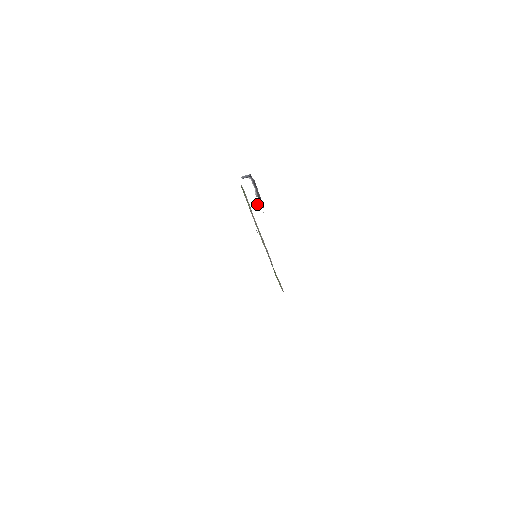
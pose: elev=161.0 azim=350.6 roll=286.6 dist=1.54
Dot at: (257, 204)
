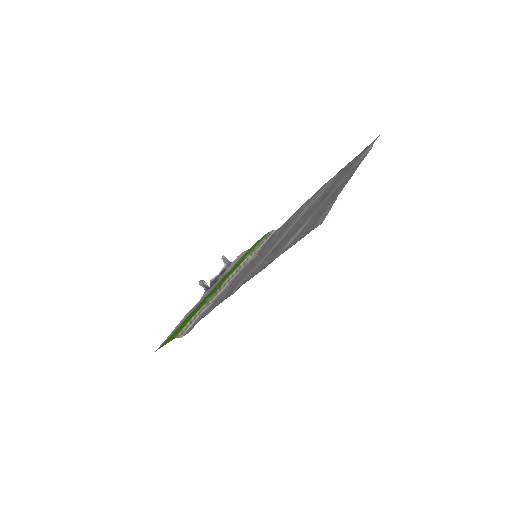
Dot at: (204, 284)
